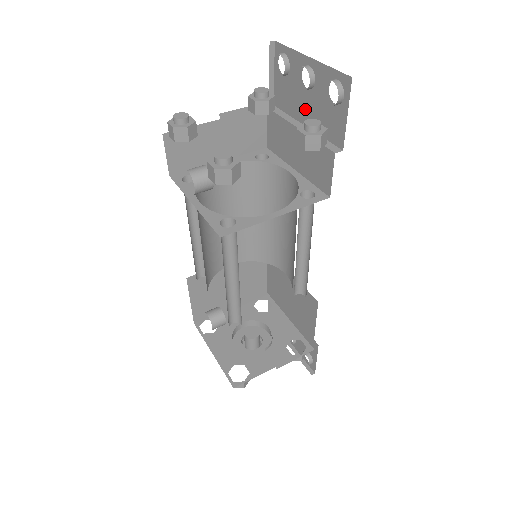
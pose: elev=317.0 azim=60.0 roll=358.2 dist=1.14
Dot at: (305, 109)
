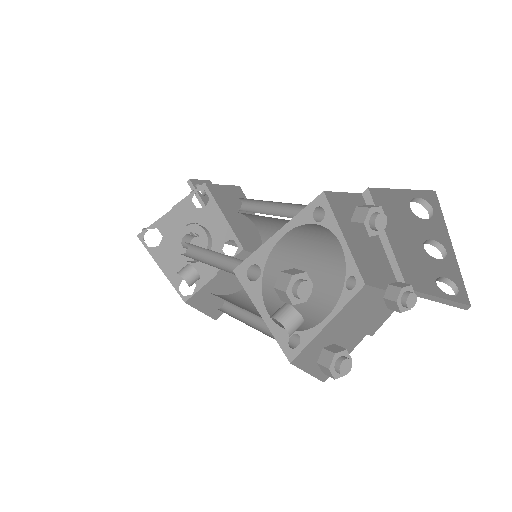
Dot at: (403, 243)
